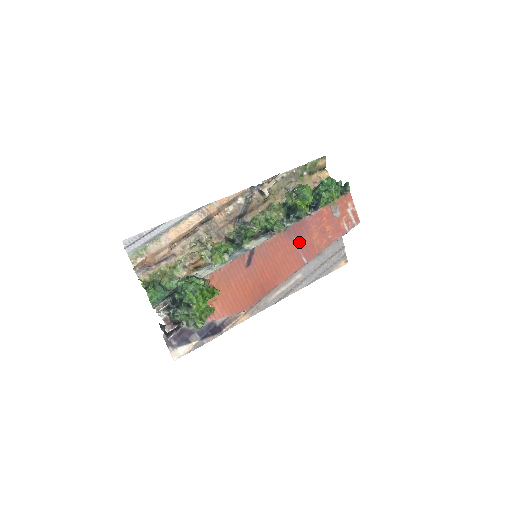
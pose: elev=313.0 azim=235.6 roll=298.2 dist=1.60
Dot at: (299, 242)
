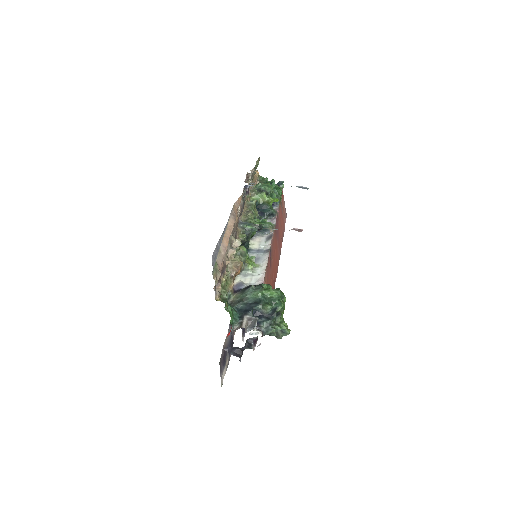
Dot at: (278, 237)
